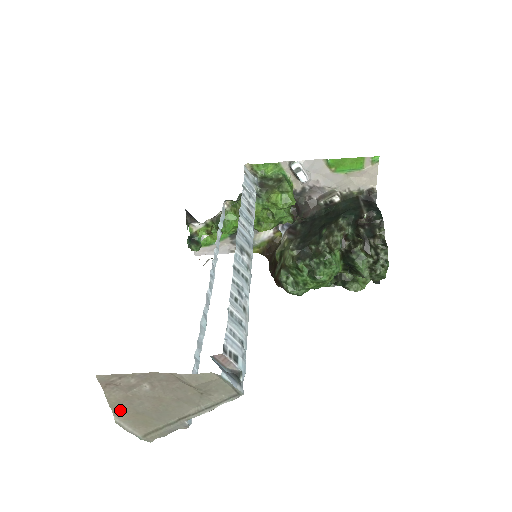
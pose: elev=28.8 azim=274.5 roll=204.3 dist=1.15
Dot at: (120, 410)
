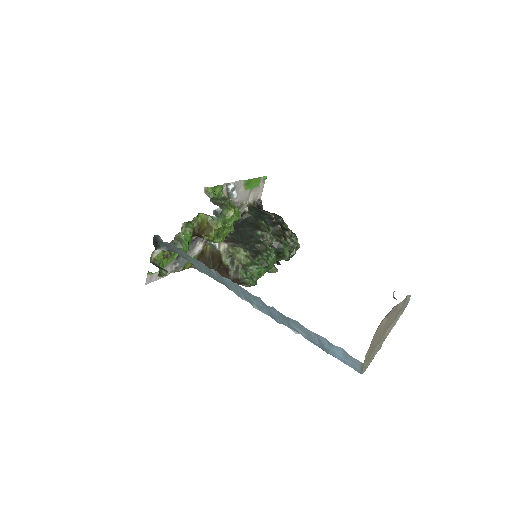
Dot at: (369, 350)
